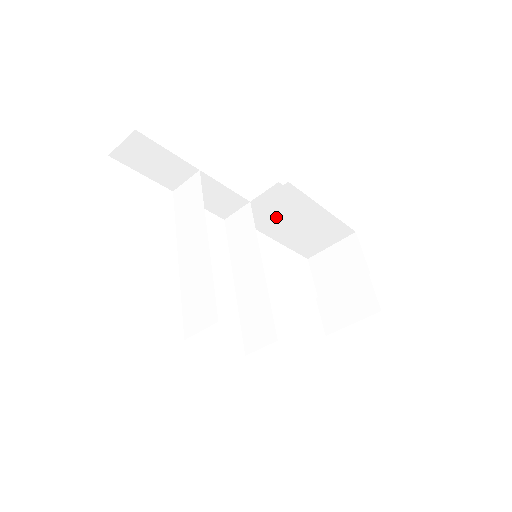
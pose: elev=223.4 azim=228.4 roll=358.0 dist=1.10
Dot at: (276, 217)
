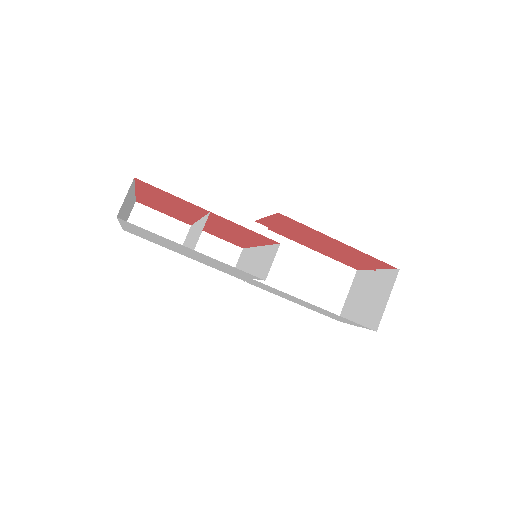
Dot at: (277, 271)
